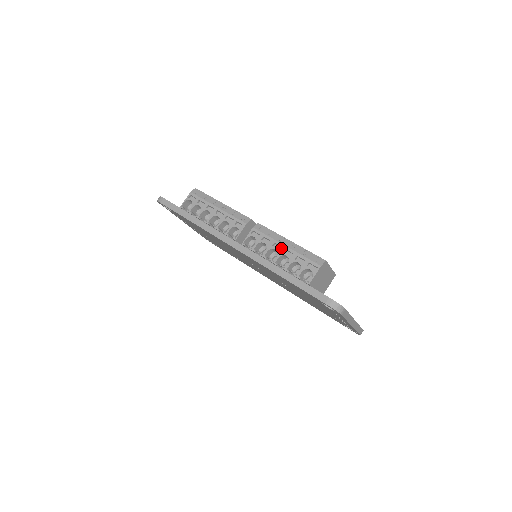
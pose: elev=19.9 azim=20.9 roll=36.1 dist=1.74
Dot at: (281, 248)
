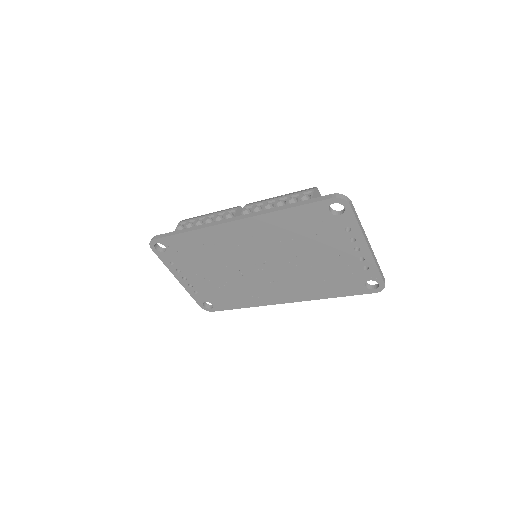
Dot at: (275, 200)
